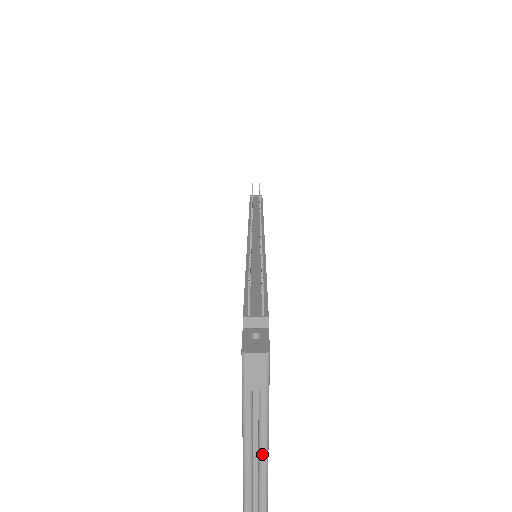
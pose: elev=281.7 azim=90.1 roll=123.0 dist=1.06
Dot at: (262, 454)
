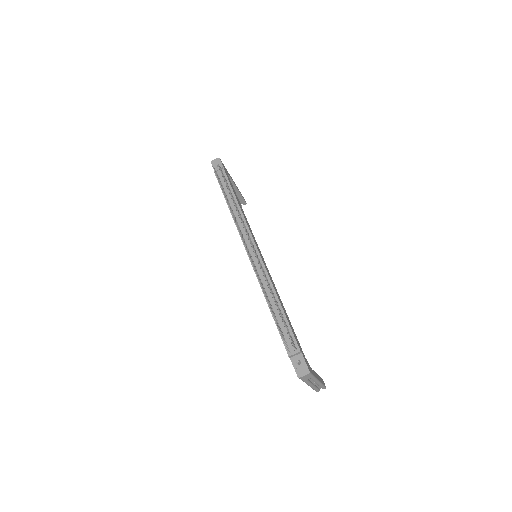
Dot at: (318, 384)
